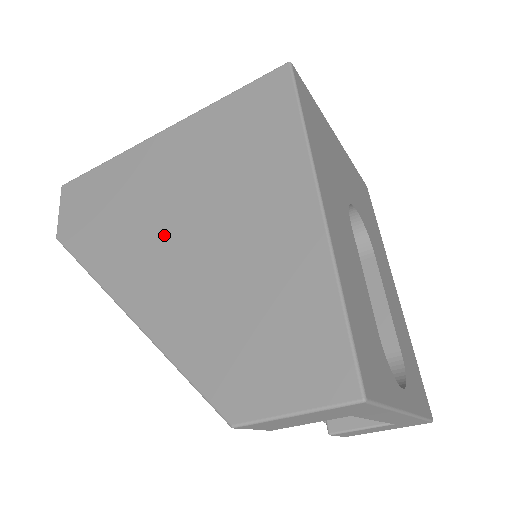
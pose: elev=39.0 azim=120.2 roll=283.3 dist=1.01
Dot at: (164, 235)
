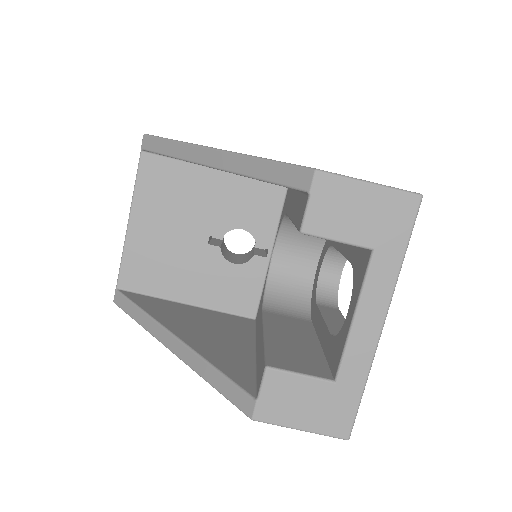
Dot at: occluded
